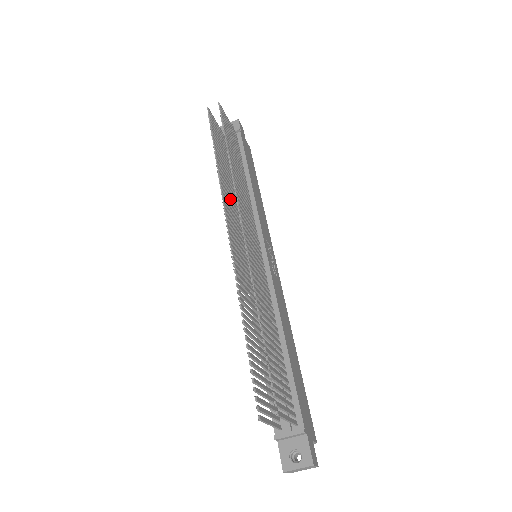
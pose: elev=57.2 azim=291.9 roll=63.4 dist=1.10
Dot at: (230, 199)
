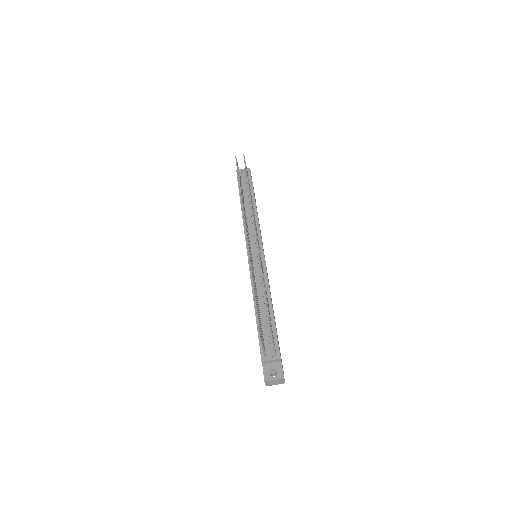
Dot at: (245, 216)
